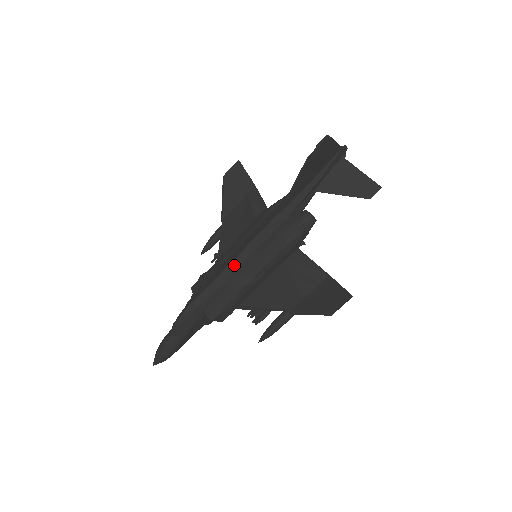
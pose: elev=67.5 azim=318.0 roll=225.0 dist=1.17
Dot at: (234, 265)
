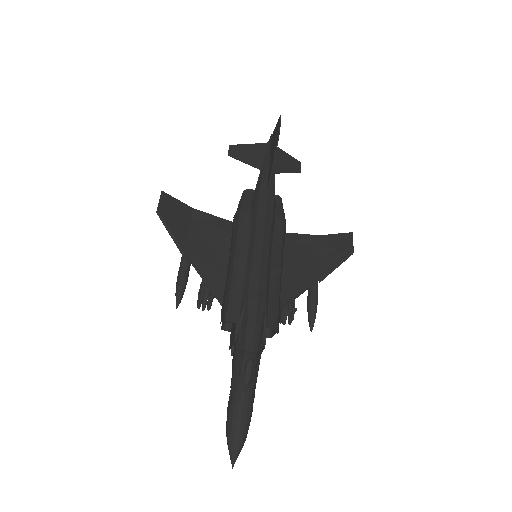
Dot at: (265, 259)
